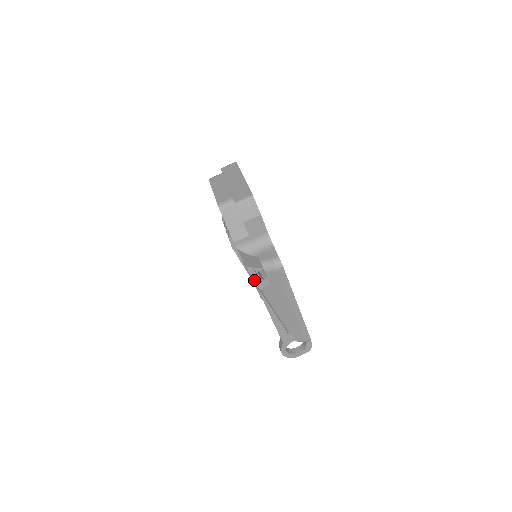
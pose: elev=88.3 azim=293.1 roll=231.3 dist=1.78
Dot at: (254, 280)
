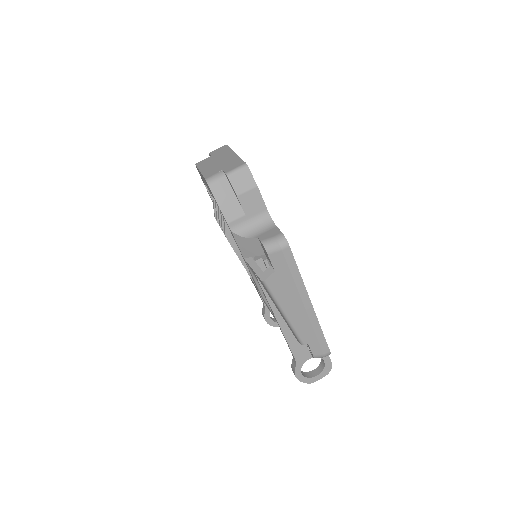
Dot at: (255, 271)
